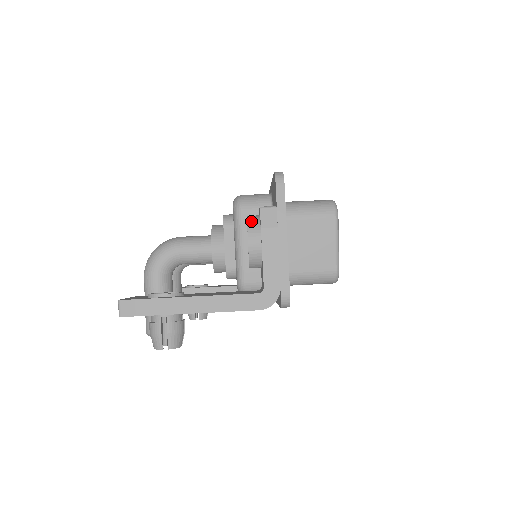
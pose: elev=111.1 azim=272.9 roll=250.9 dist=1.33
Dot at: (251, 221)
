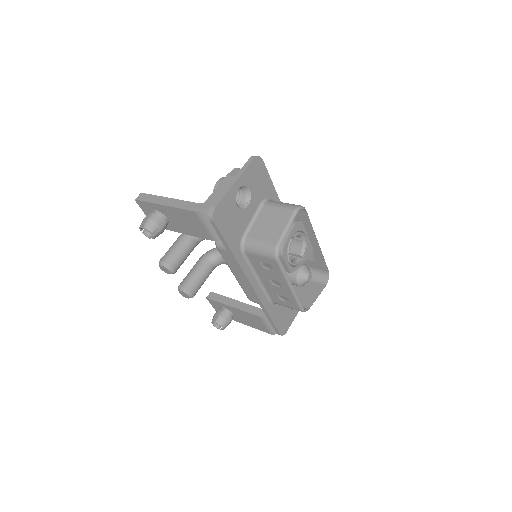
Dot at: occluded
